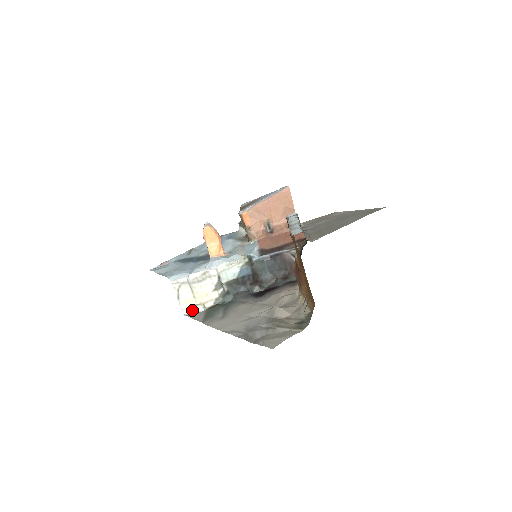
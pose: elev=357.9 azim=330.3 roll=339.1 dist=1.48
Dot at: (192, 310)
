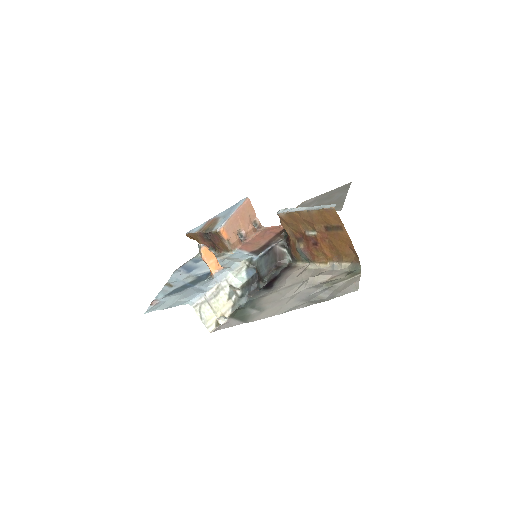
Dot at: (216, 325)
